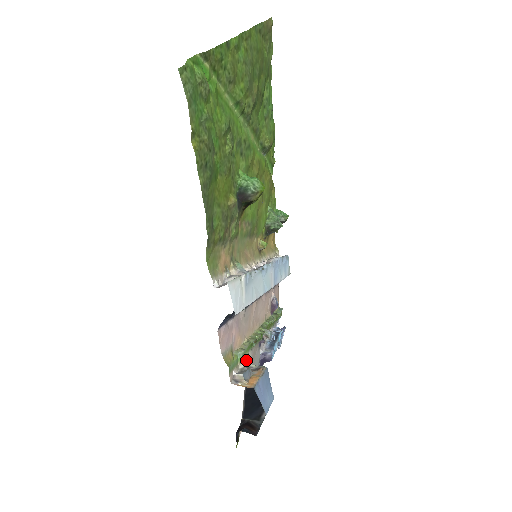
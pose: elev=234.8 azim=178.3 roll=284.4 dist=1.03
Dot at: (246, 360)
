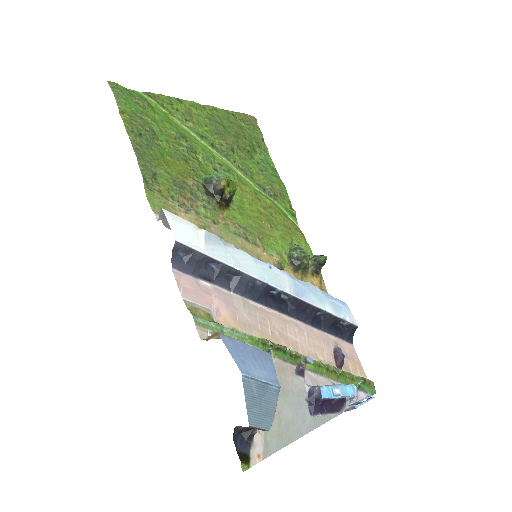
Dot at: occluded
